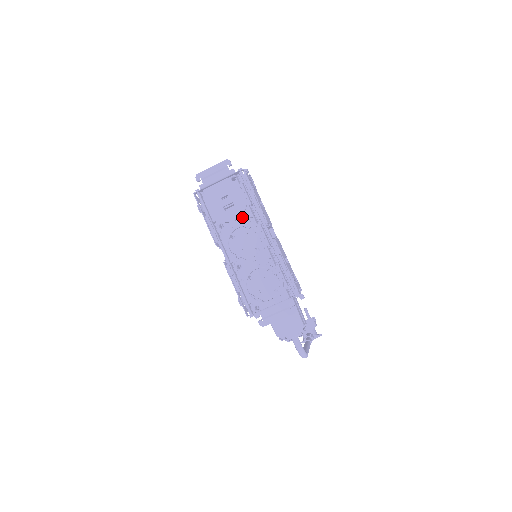
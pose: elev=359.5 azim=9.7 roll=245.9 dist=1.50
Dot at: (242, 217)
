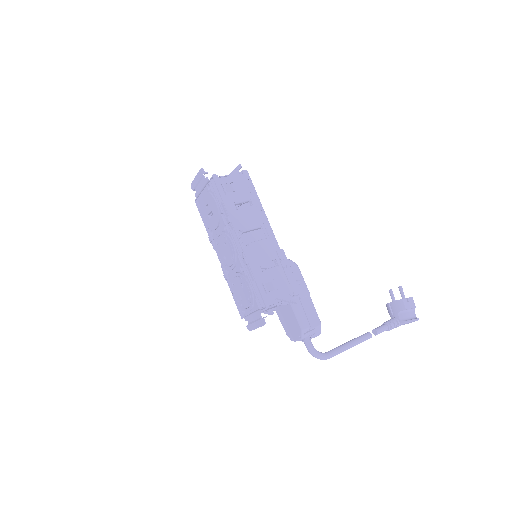
Dot at: (220, 225)
